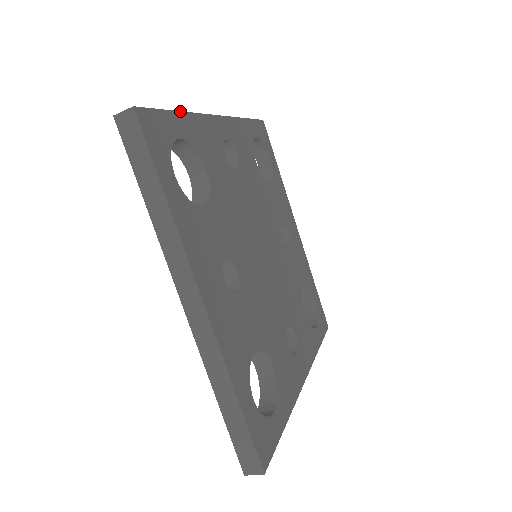
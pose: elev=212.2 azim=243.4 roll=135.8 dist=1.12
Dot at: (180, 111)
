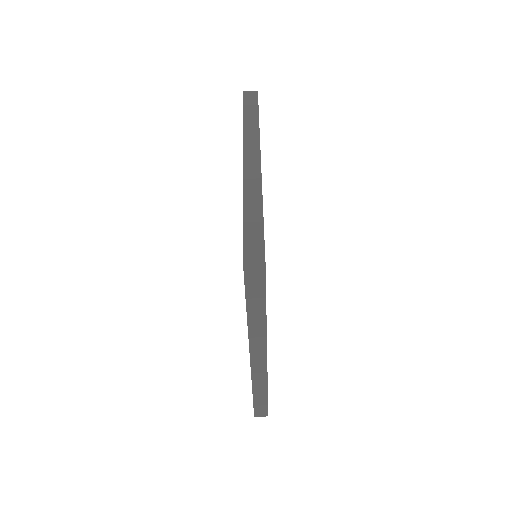
Dot at: occluded
